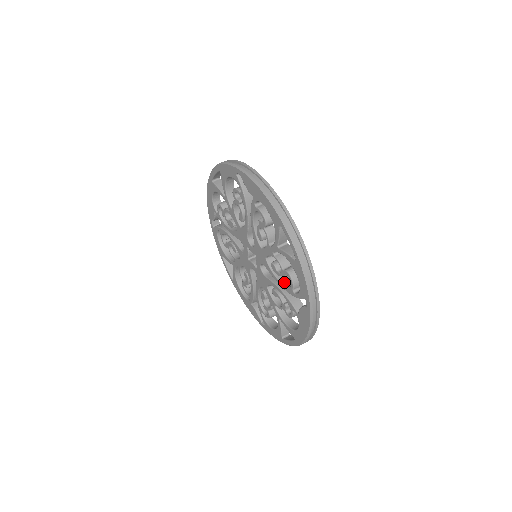
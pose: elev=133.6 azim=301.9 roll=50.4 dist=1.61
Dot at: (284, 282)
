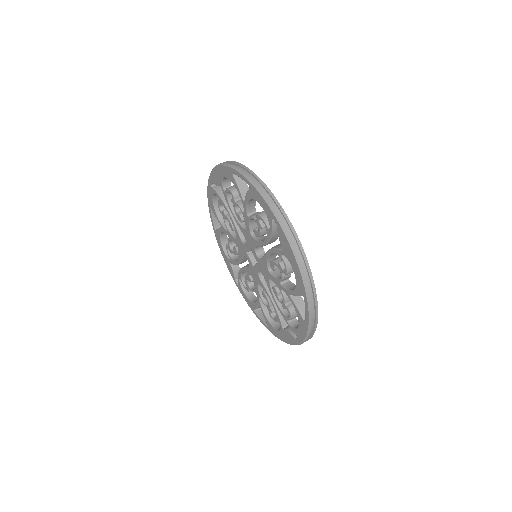
Dot at: occluded
